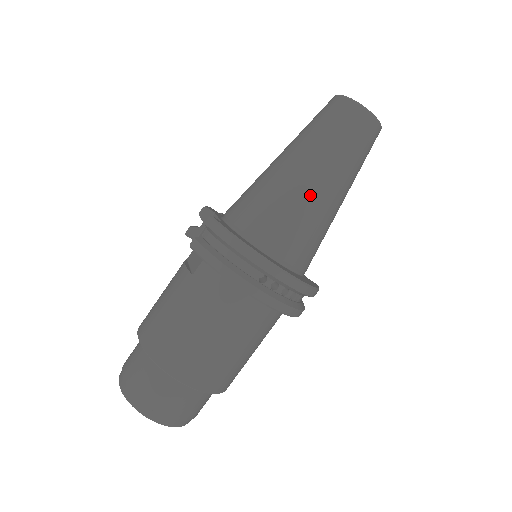
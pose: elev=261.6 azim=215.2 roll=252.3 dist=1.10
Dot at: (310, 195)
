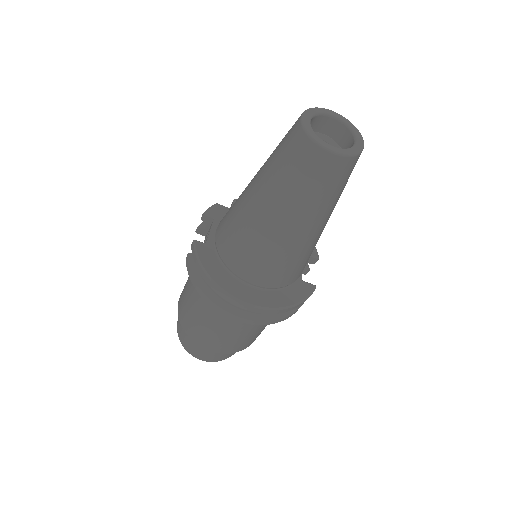
Dot at: (271, 236)
